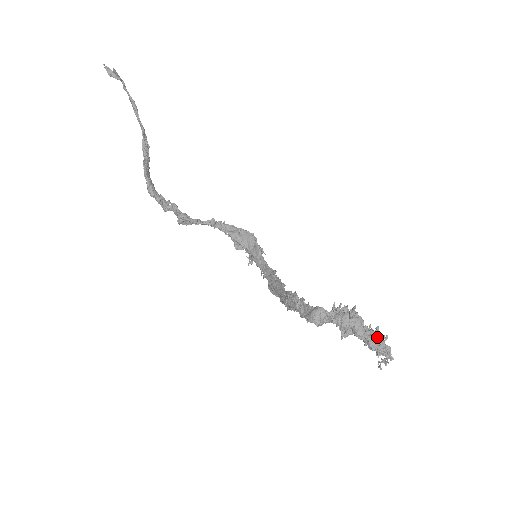
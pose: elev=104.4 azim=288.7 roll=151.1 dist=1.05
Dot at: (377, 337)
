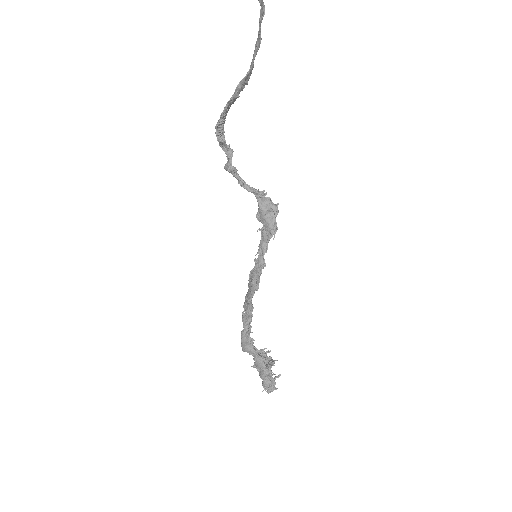
Dot at: (270, 387)
